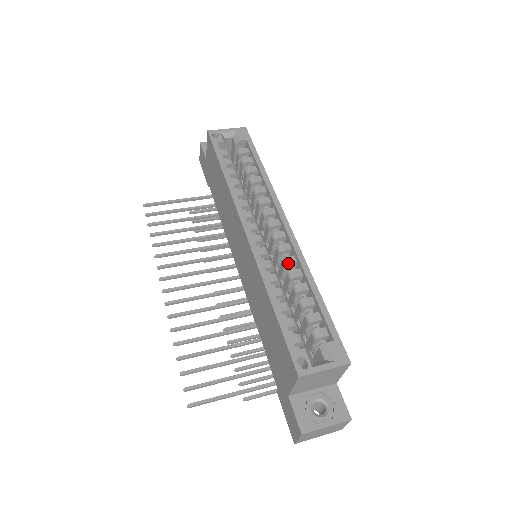
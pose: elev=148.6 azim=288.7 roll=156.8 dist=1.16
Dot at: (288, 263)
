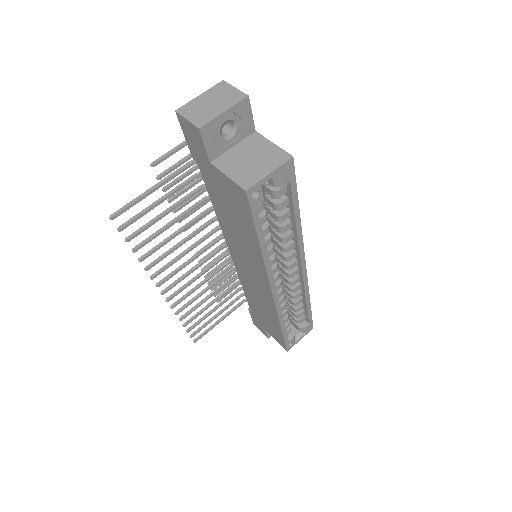
Dot at: occluded
